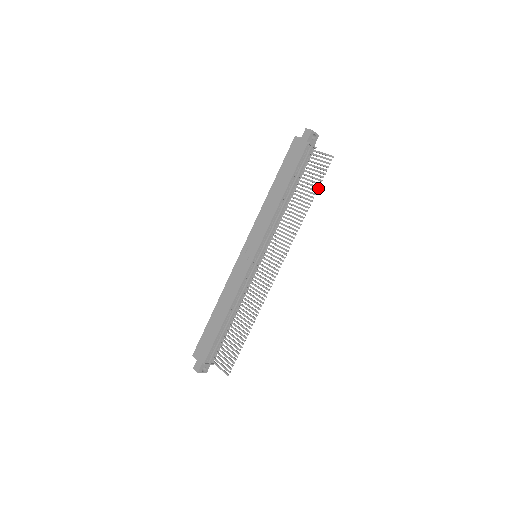
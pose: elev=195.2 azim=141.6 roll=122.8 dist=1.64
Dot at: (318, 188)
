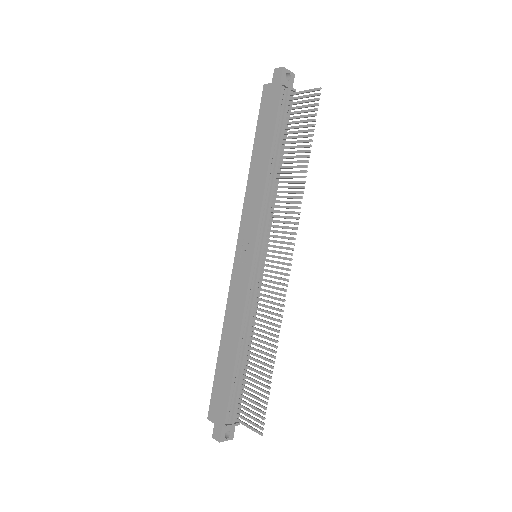
Dot at: (312, 136)
